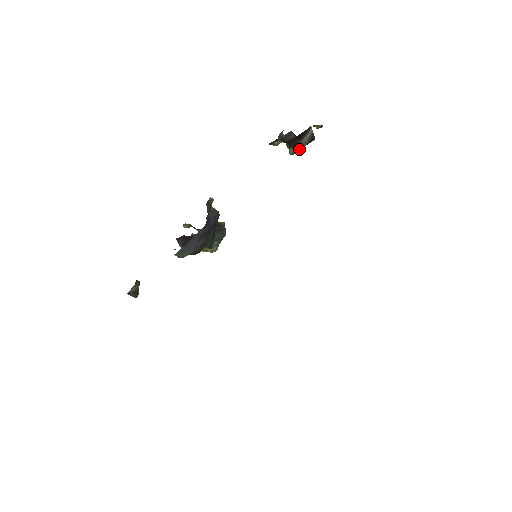
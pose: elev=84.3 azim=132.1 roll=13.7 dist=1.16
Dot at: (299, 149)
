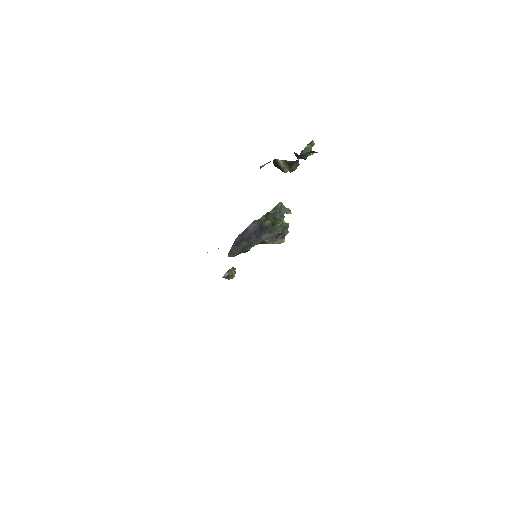
Dot at: (285, 172)
